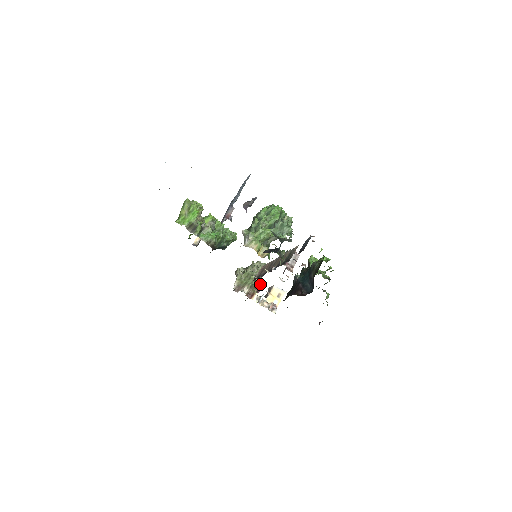
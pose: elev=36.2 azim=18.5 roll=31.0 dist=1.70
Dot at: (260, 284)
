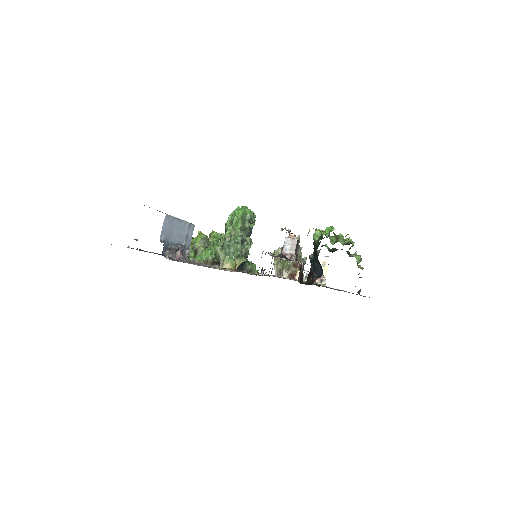
Dot at: (300, 260)
